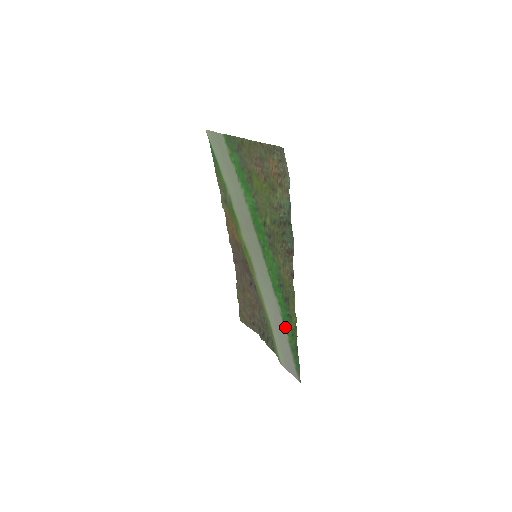
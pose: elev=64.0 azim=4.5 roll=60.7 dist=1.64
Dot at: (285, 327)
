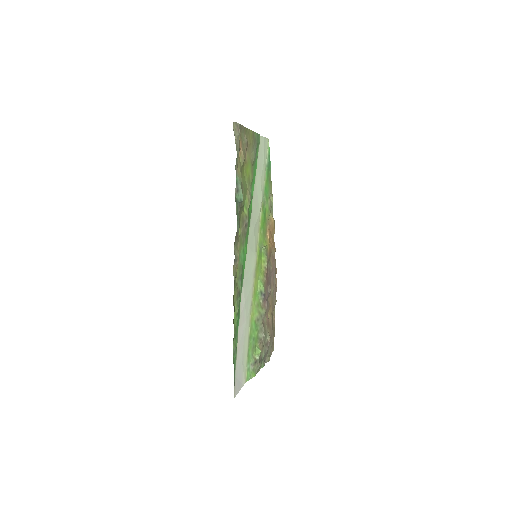
Dot at: (238, 328)
